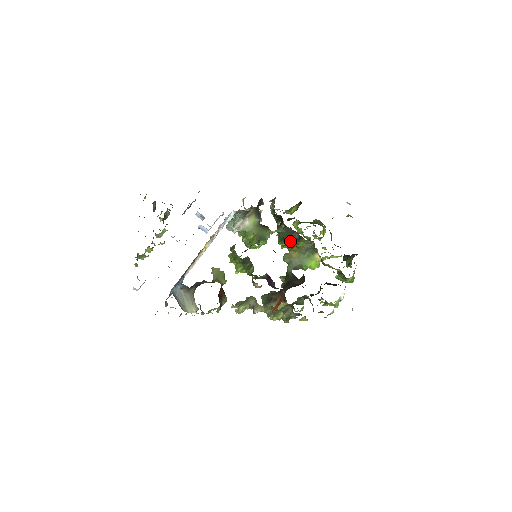
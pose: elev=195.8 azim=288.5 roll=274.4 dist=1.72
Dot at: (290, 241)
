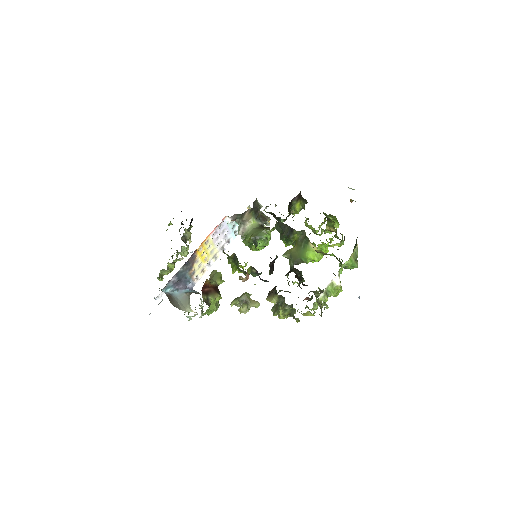
Dot at: (285, 236)
